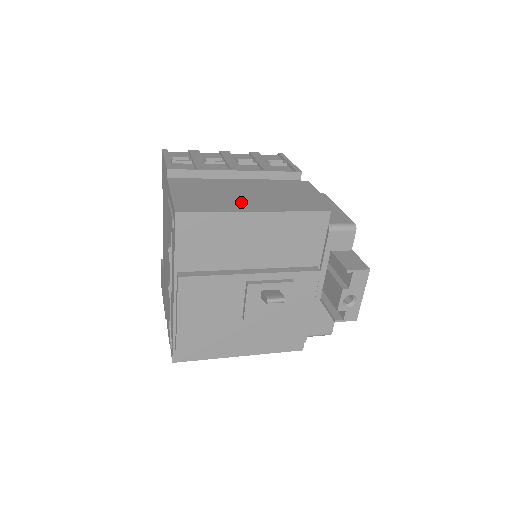
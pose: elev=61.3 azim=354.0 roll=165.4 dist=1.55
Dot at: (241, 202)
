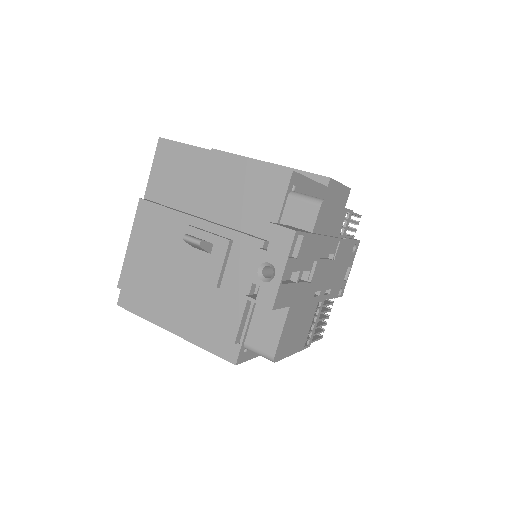
Dot at: occluded
